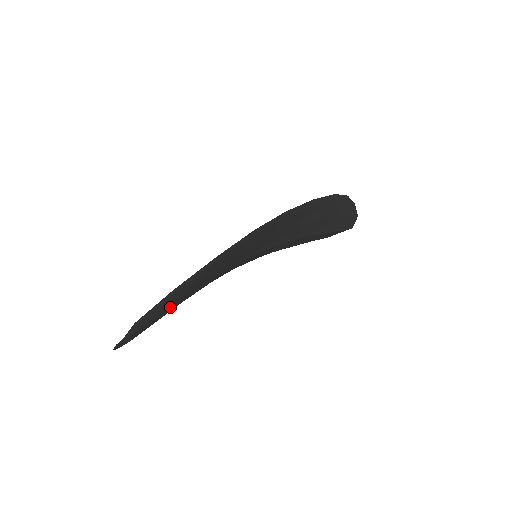
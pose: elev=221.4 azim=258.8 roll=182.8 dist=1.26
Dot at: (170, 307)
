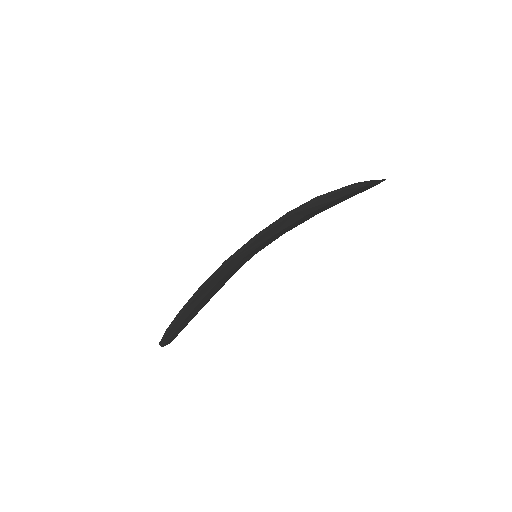
Dot at: (185, 323)
